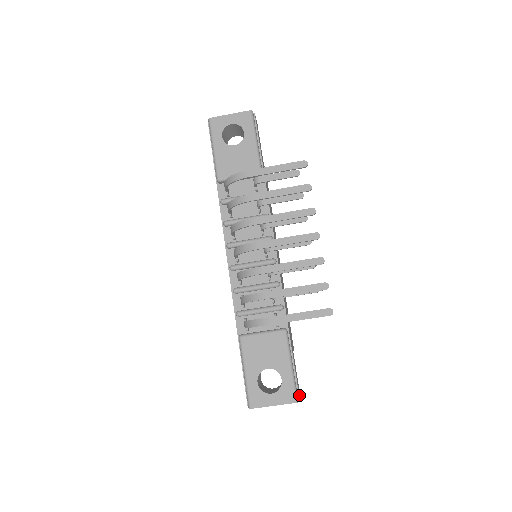
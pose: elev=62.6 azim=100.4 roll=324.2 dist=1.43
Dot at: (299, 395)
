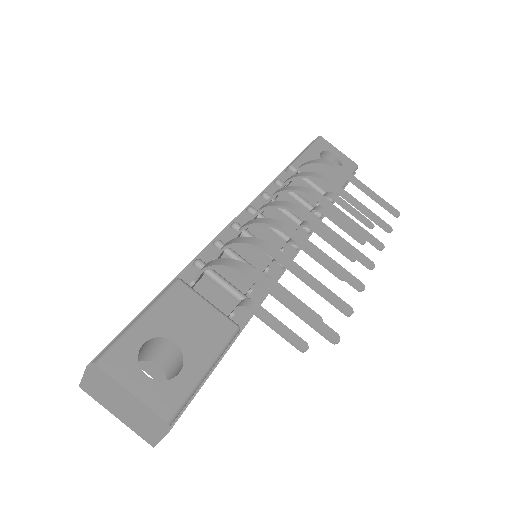
Dot at: occluded
